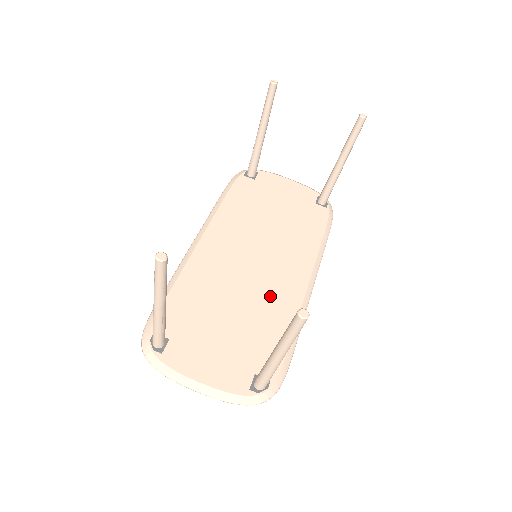
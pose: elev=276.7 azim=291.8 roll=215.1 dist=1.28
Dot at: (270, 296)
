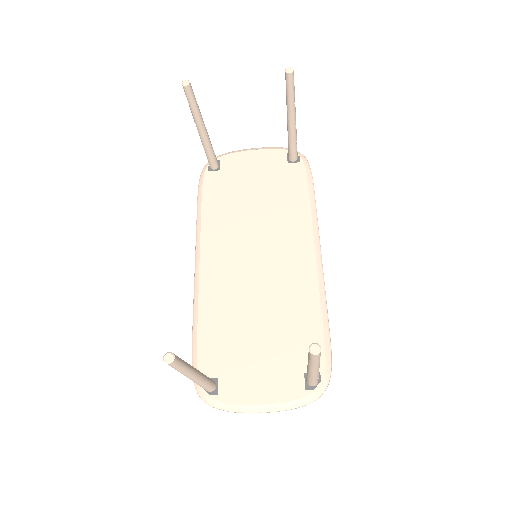
Dot at: (286, 289)
